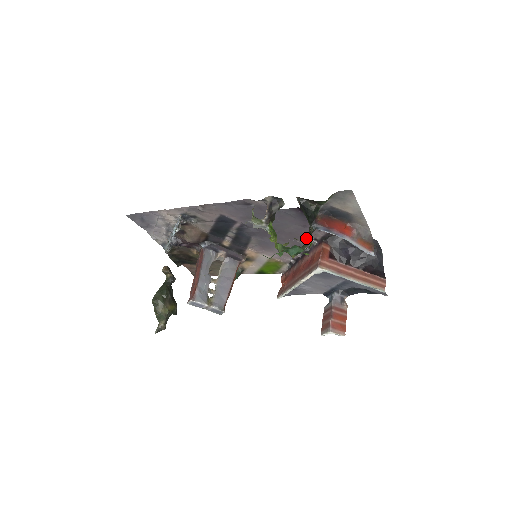
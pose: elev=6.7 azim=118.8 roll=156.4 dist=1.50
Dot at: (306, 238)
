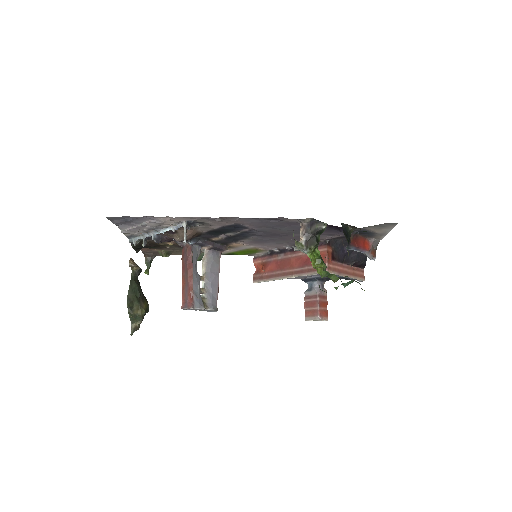
Dot at: occluded
